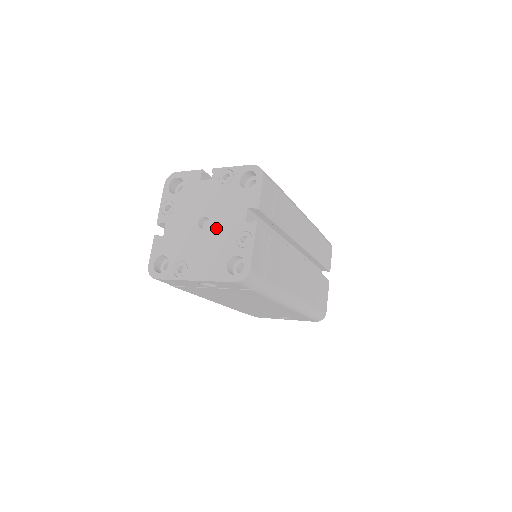
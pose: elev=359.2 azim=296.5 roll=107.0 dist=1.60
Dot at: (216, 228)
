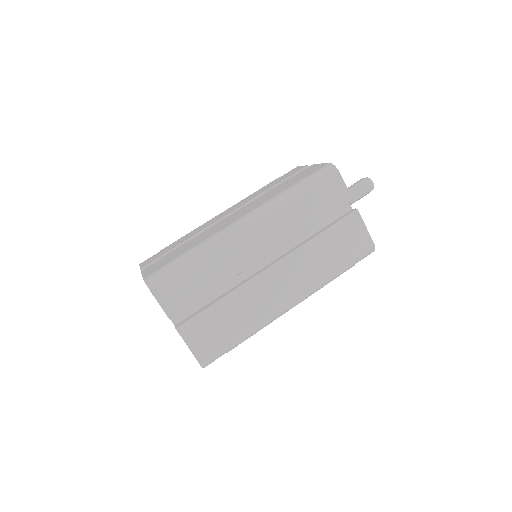
Dot at: occluded
